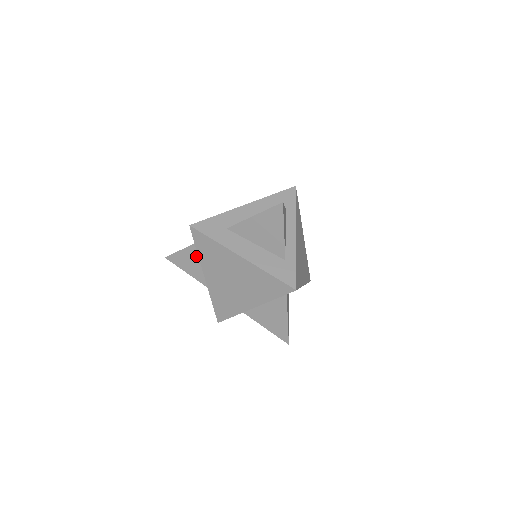
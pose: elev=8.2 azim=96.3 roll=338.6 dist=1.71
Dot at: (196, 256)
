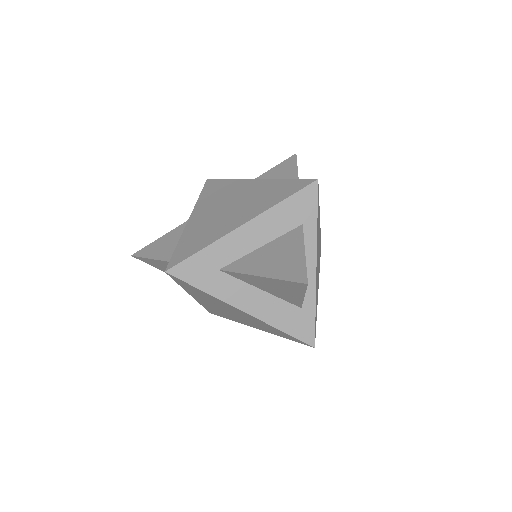
Dot at: occluded
